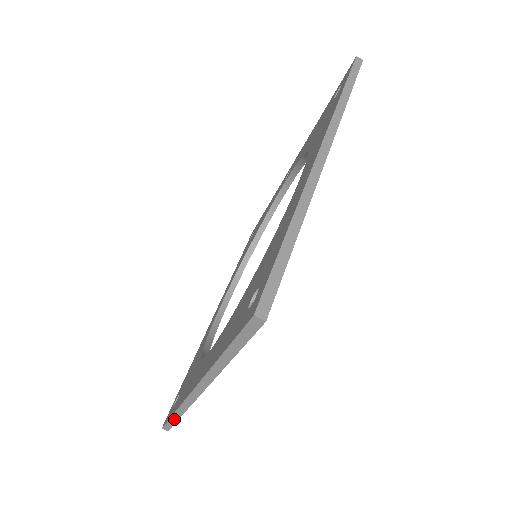
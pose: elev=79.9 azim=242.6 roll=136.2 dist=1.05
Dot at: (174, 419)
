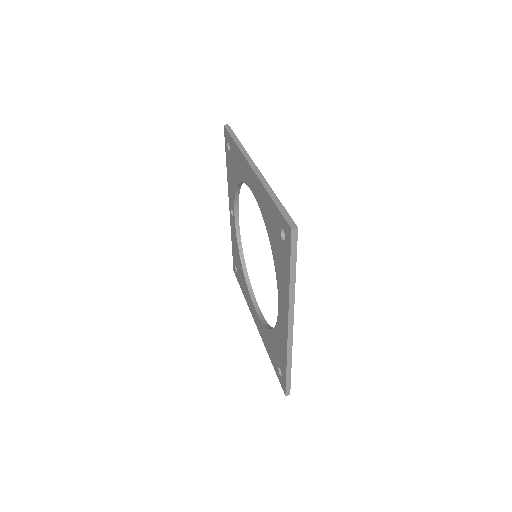
Dot at: (289, 373)
